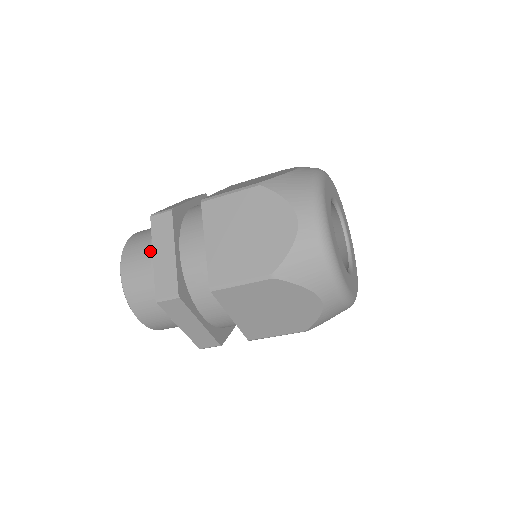
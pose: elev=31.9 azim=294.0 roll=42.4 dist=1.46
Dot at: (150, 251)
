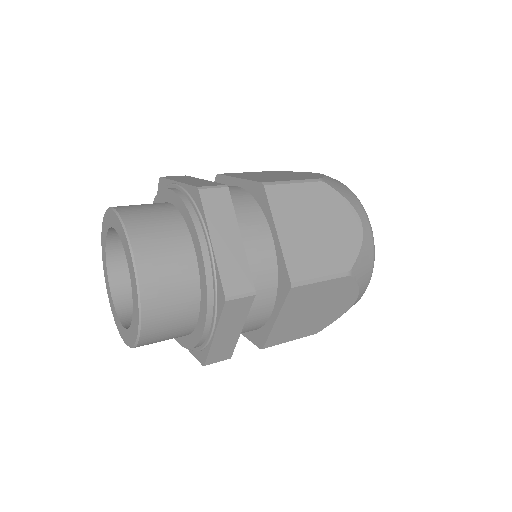
Dot at: (197, 234)
